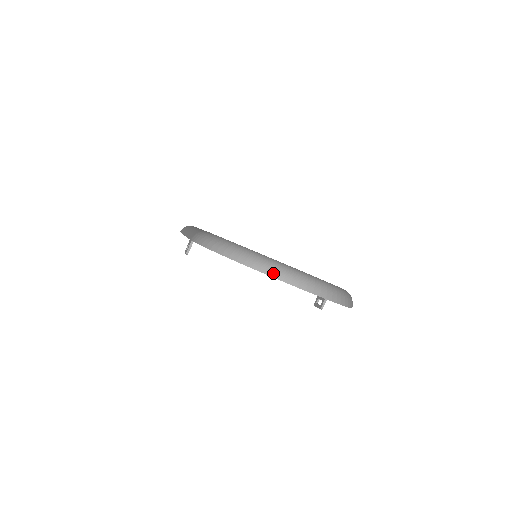
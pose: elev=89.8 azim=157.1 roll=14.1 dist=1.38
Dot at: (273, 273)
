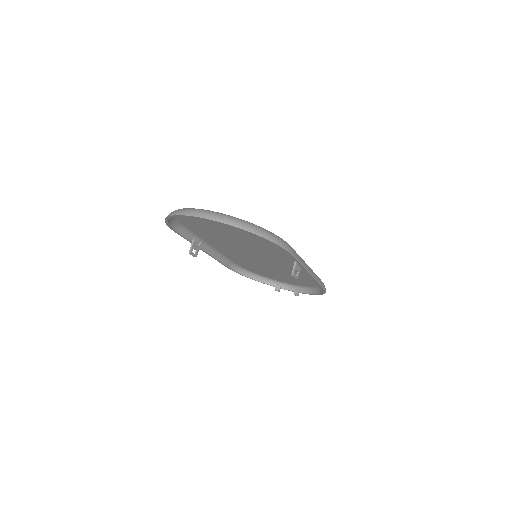
Dot at: (183, 213)
